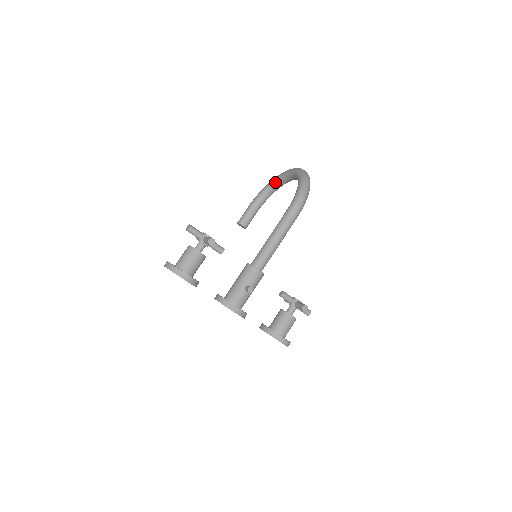
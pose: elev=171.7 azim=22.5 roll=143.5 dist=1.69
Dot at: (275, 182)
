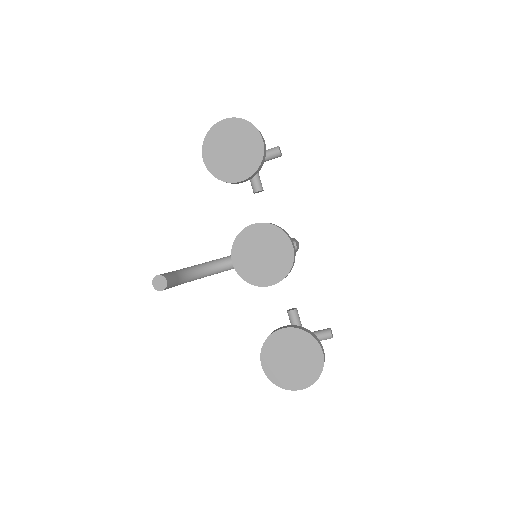
Dot at: (211, 263)
